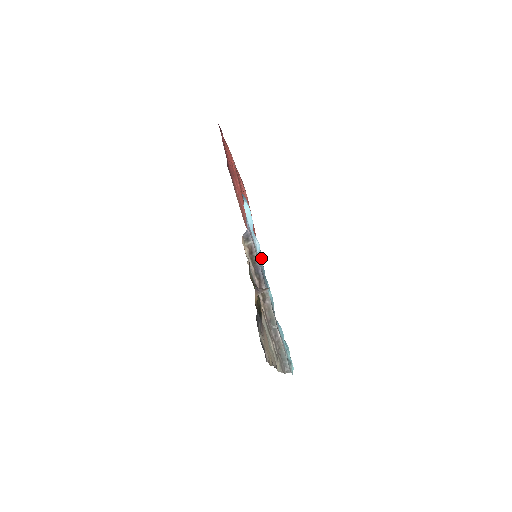
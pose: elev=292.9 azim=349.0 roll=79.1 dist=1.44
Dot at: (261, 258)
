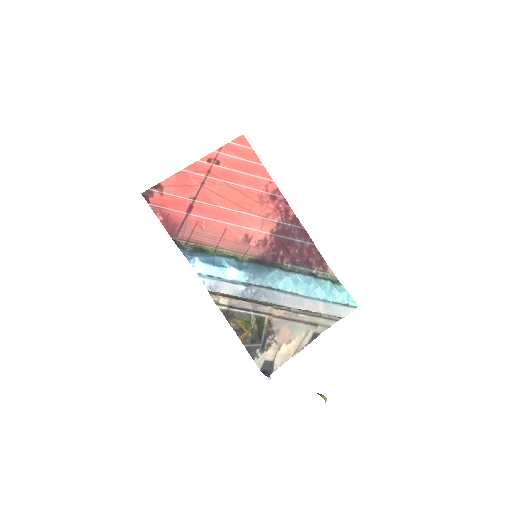
Dot at: (249, 274)
